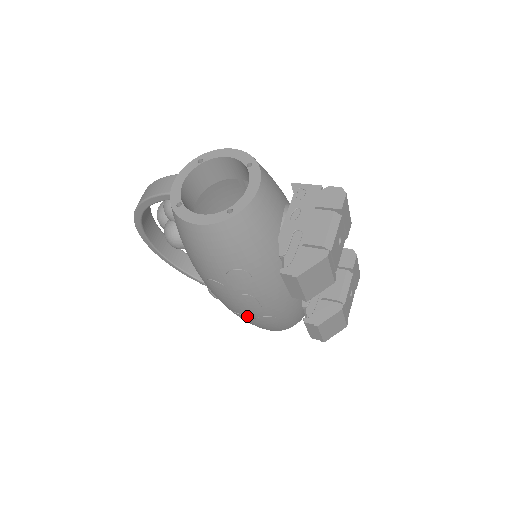
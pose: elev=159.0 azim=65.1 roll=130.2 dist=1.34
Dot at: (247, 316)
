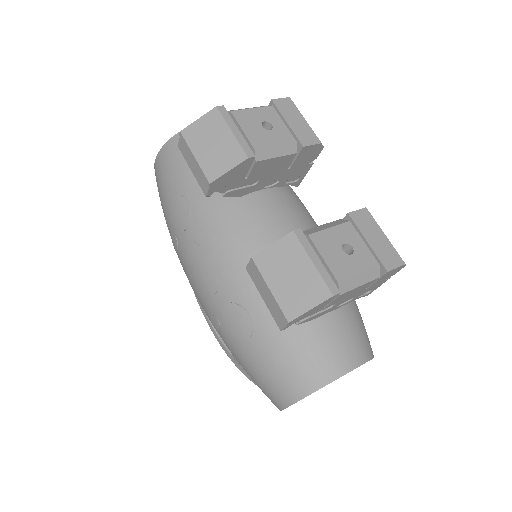
Dot at: (217, 315)
